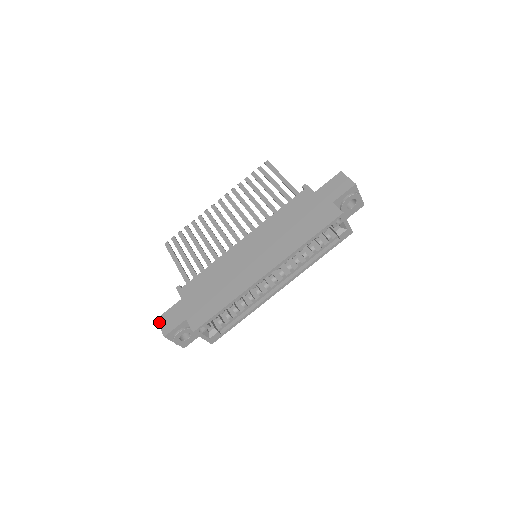
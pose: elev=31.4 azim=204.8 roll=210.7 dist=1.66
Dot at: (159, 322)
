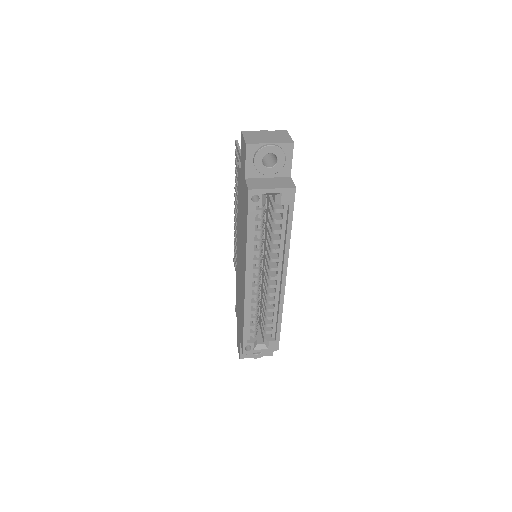
Dot at: (237, 344)
